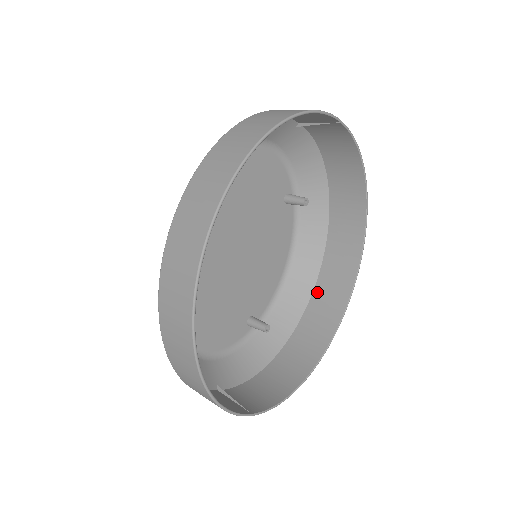
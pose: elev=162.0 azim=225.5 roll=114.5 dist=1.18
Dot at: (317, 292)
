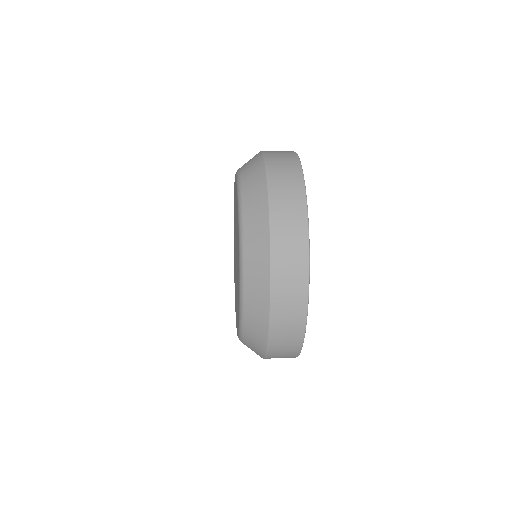
Dot at: occluded
